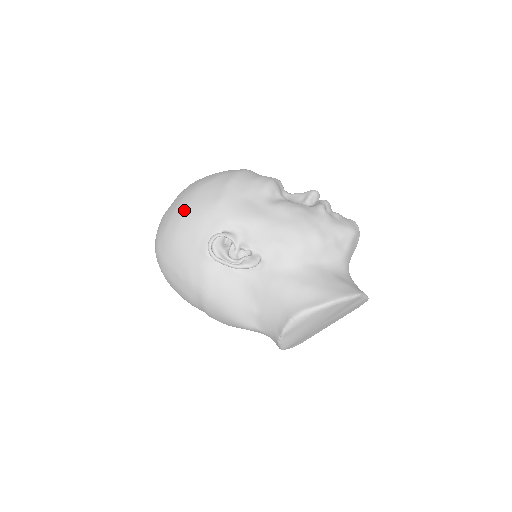
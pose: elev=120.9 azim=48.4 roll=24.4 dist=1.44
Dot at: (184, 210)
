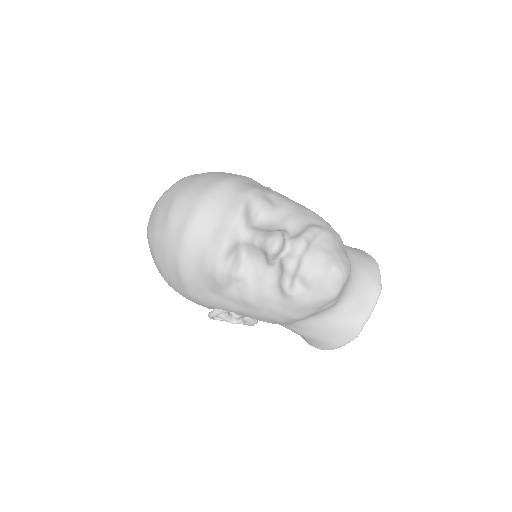
Dot at: (169, 285)
